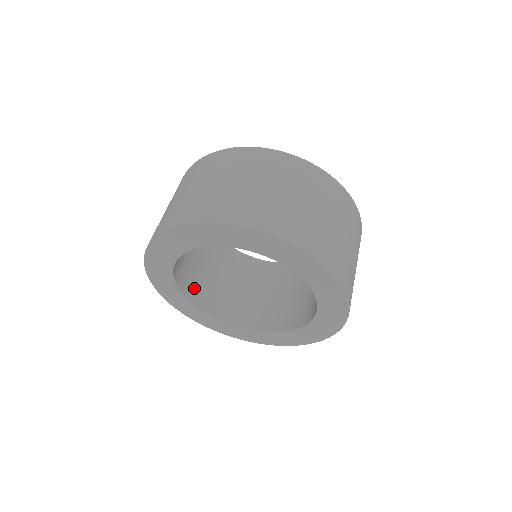
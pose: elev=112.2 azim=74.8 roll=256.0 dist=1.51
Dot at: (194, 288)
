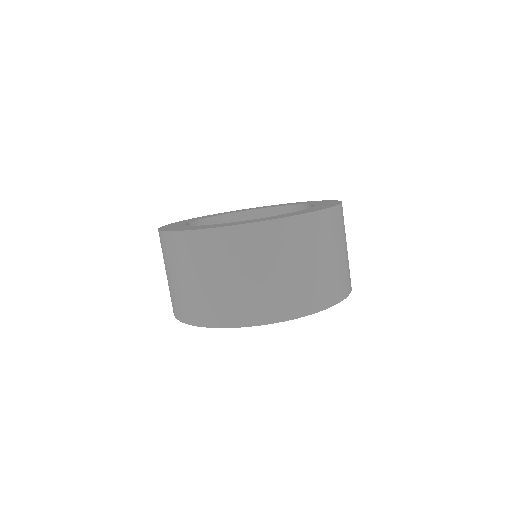
Dot at: occluded
